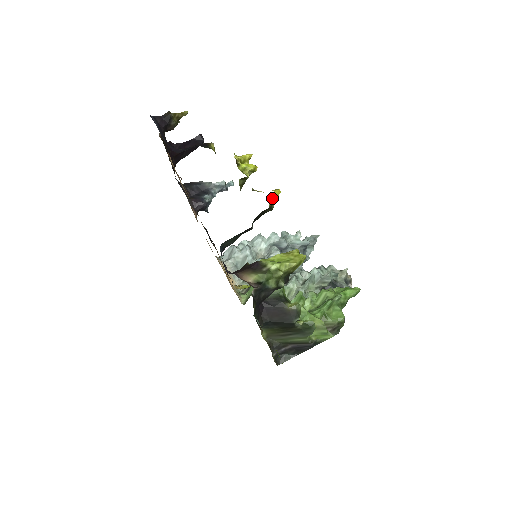
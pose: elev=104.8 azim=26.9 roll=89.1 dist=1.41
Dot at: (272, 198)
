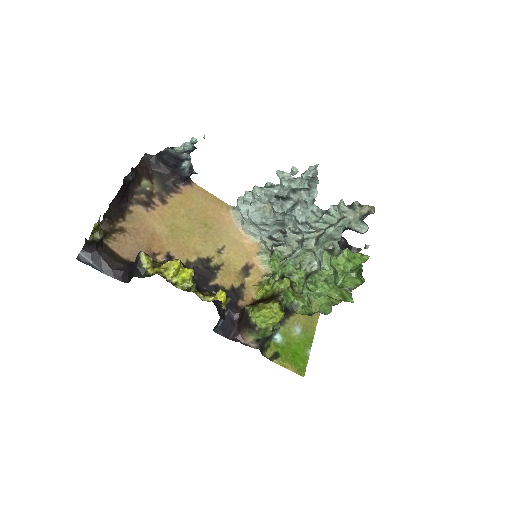
Dot at: (222, 303)
